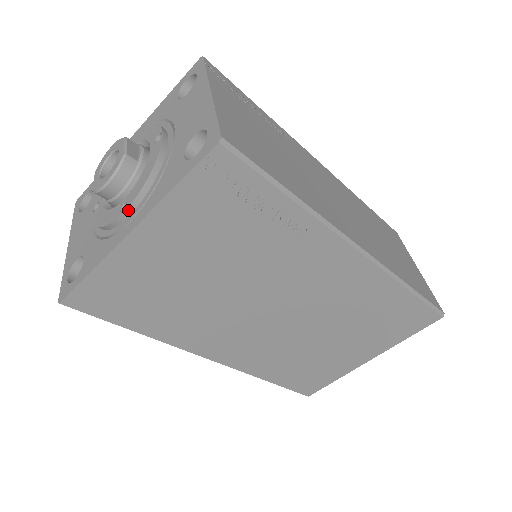
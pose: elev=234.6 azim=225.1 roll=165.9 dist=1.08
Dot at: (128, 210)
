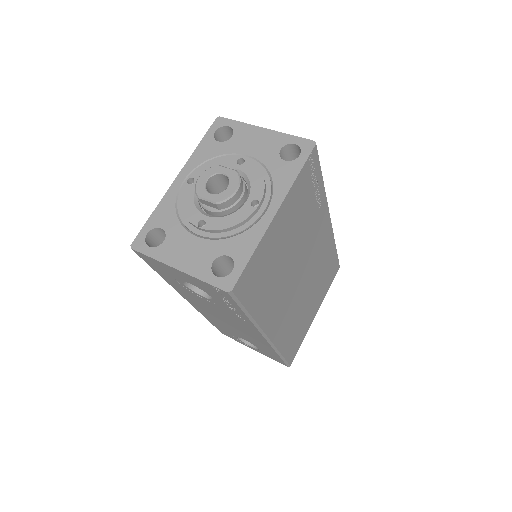
Dot at: (261, 203)
